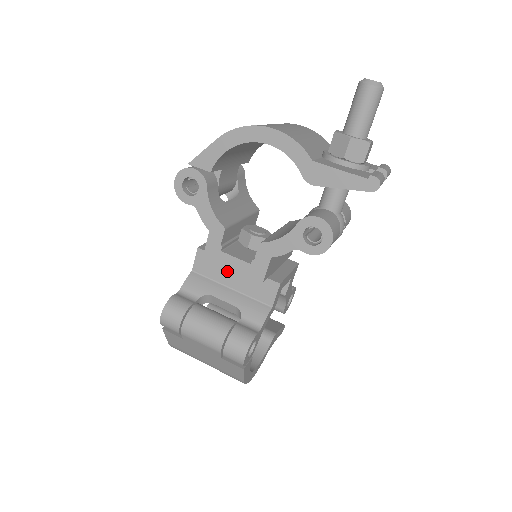
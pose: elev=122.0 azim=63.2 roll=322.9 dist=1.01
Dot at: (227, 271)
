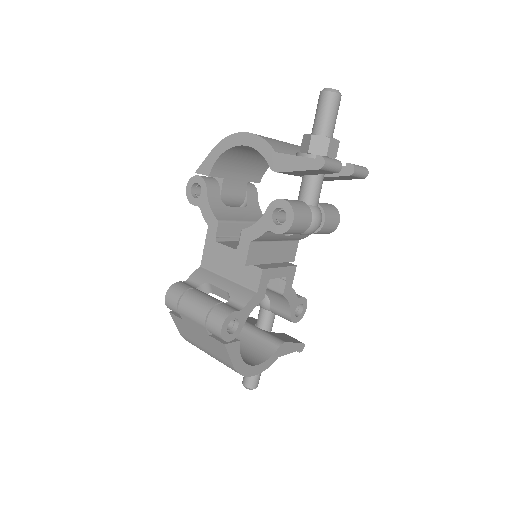
Dot at: (224, 263)
